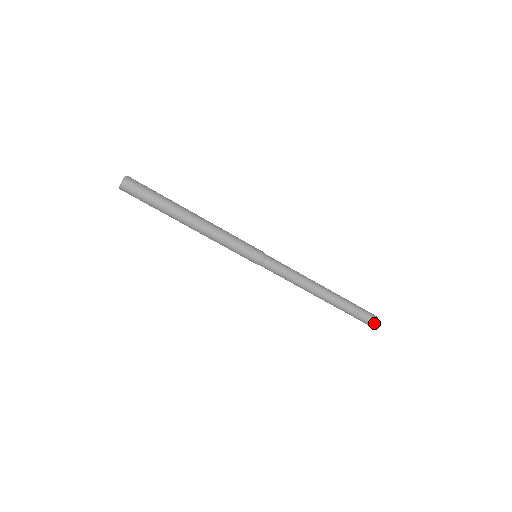
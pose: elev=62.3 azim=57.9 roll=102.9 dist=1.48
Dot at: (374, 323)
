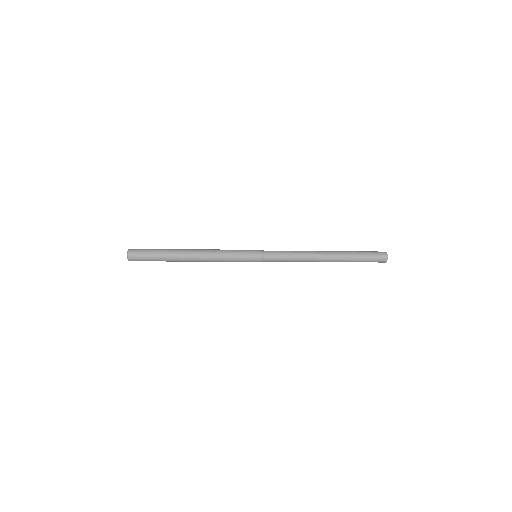
Dot at: (385, 258)
